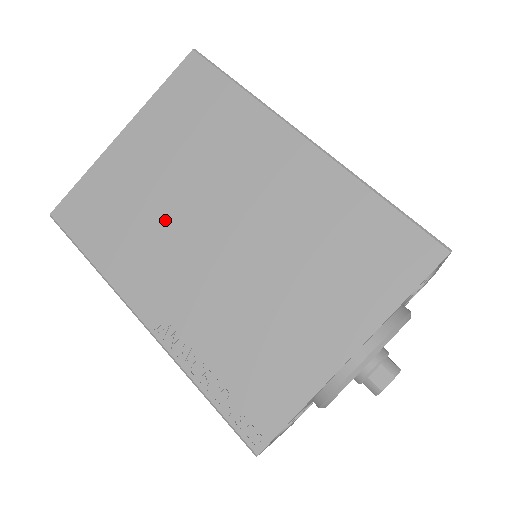
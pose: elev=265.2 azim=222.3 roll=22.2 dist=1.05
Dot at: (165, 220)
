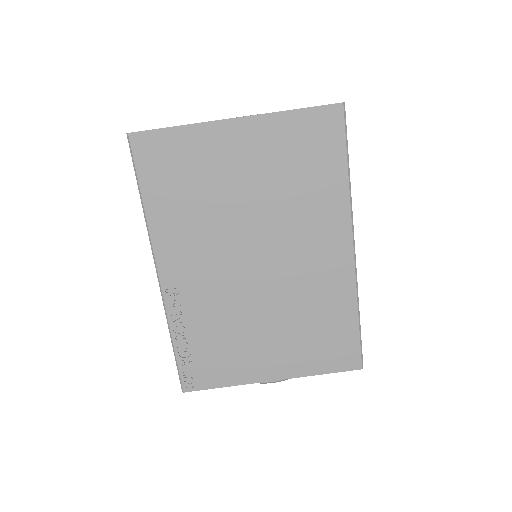
Dot at: (222, 222)
